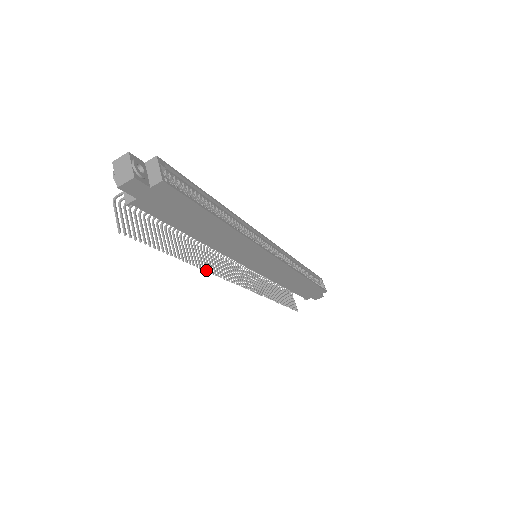
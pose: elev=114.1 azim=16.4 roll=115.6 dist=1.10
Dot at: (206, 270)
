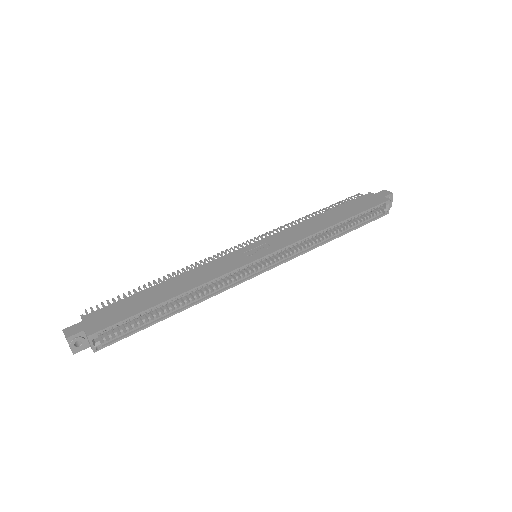
Dot at: occluded
